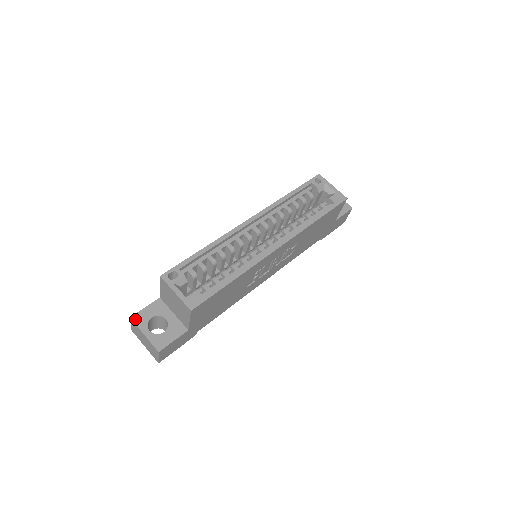
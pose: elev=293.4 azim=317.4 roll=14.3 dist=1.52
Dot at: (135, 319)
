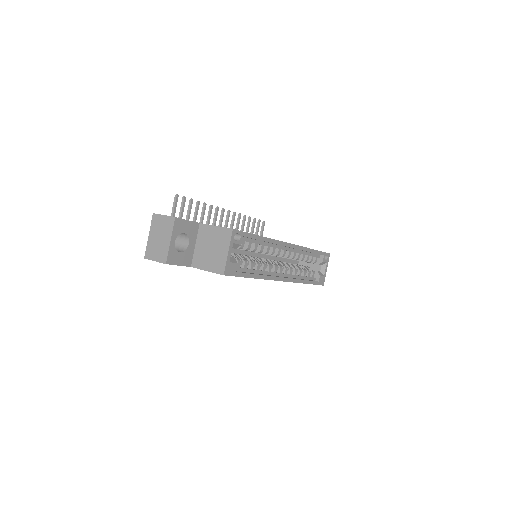
Dot at: (177, 222)
